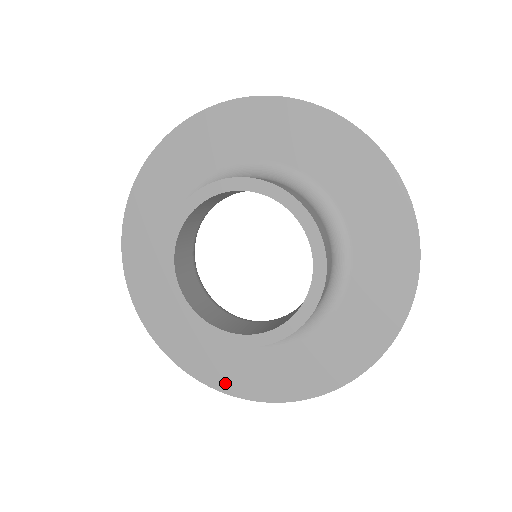
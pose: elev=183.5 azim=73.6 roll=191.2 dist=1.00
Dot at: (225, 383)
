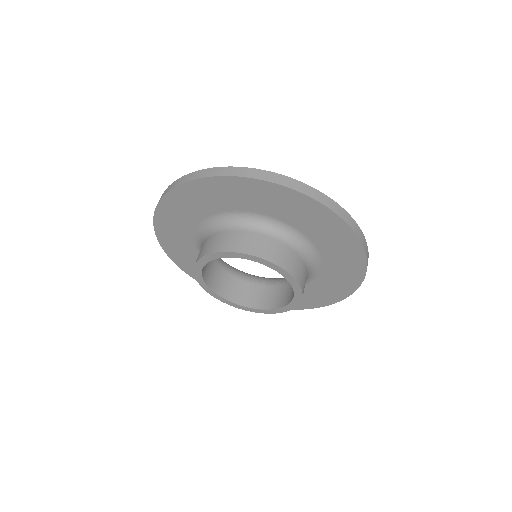
Dot at: occluded
